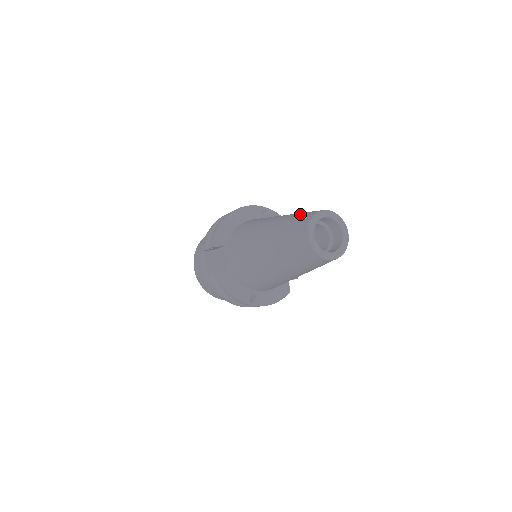
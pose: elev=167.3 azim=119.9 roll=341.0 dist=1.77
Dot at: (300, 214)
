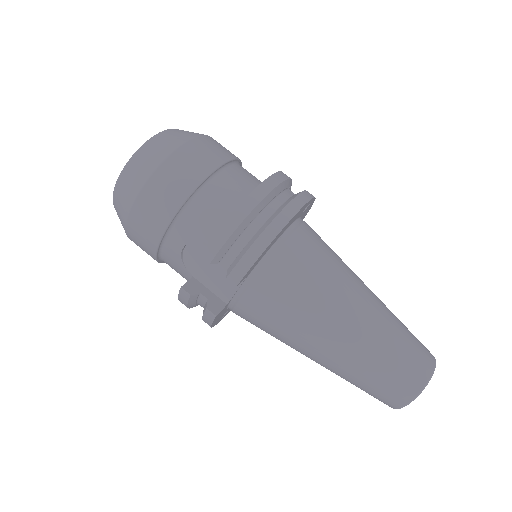
Dot at: (406, 347)
